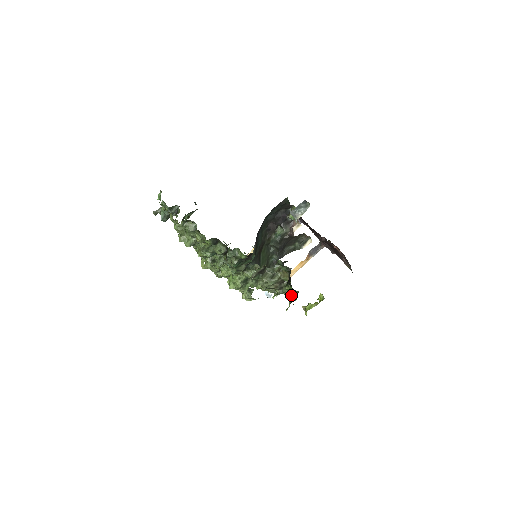
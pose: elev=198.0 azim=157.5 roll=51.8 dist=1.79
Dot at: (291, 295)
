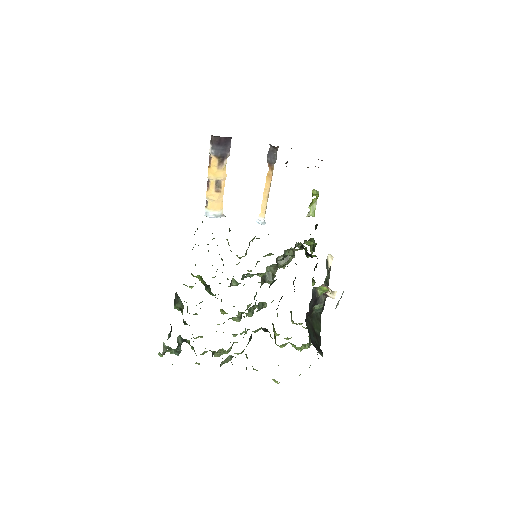
Dot at: occluded
